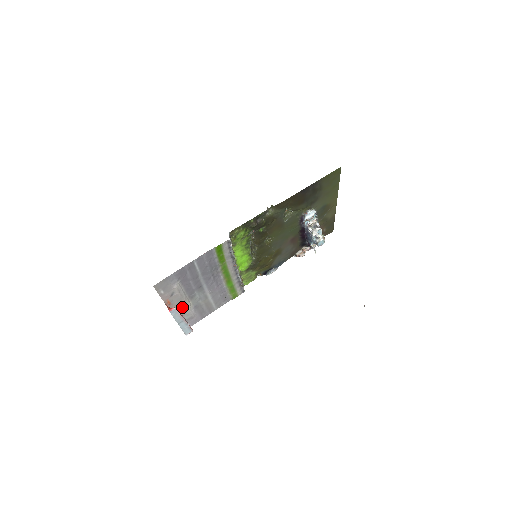
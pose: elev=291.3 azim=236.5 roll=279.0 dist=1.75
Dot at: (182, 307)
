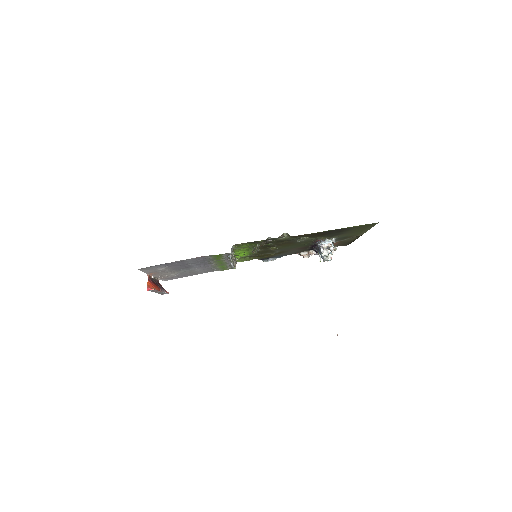
Dot at: (166, 274)
